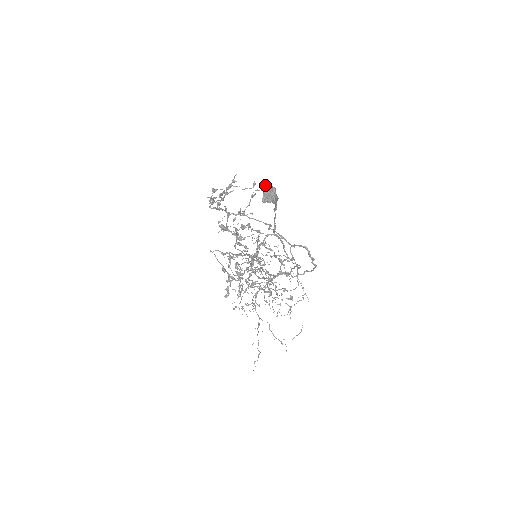
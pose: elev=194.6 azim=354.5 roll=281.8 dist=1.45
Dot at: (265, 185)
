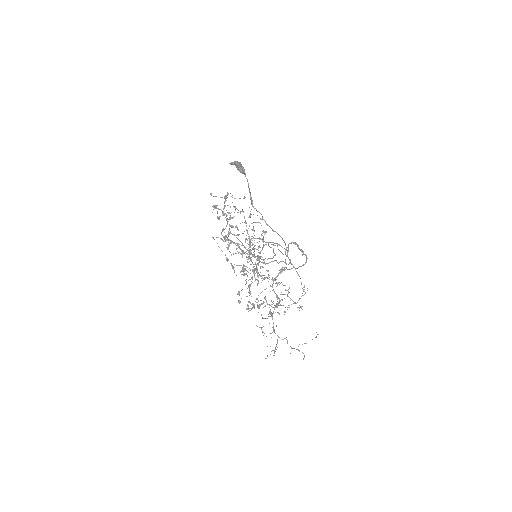
Dot at: occluded
